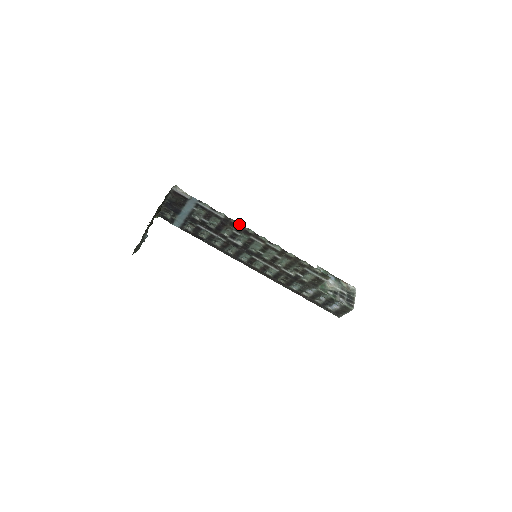
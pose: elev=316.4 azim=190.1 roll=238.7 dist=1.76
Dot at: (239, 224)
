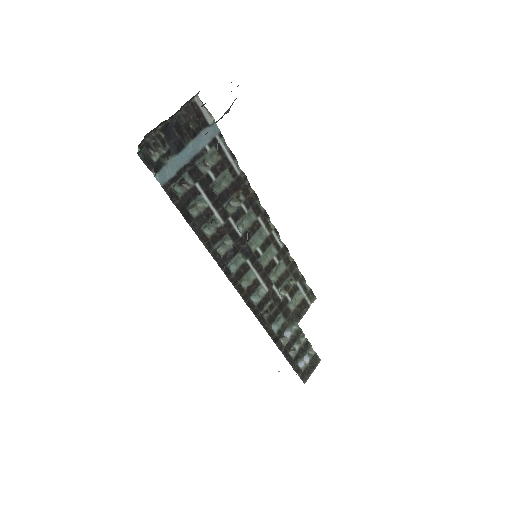
Dot at: (252, 191)
